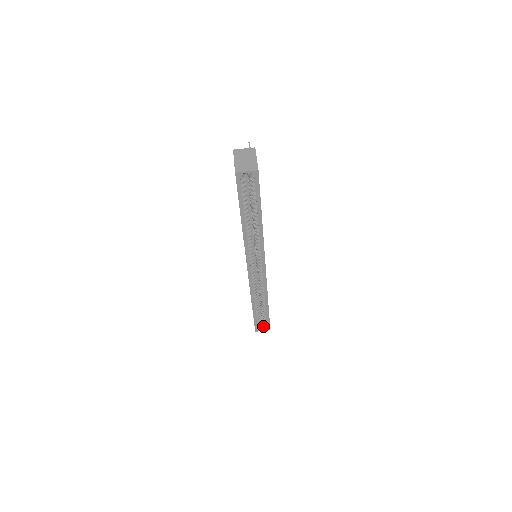
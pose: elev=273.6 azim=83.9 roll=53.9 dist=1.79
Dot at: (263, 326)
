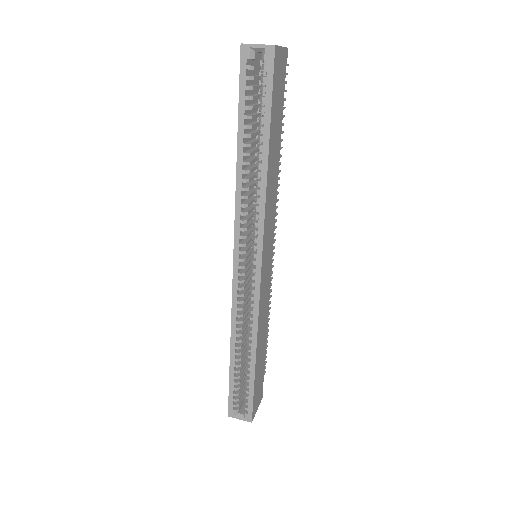
Dot at: (243, 411)
